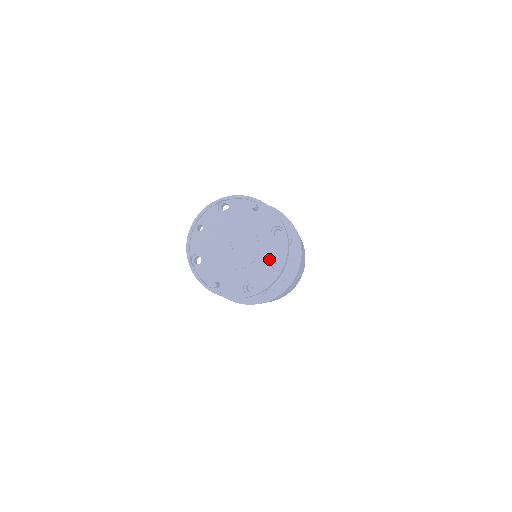
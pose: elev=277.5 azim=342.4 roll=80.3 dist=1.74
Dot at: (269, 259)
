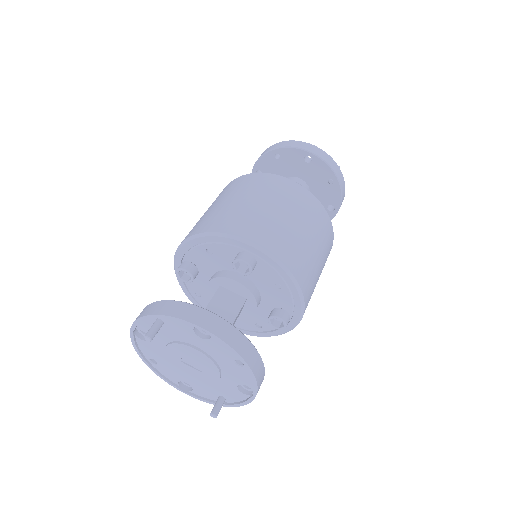
Dot at: (227, 360)
